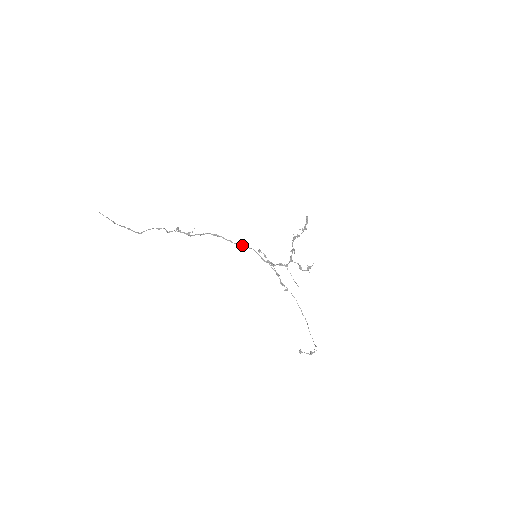
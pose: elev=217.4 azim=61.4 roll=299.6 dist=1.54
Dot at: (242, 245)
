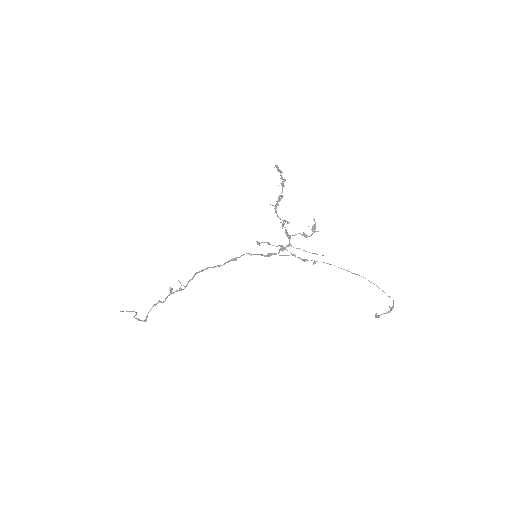
Dot at: (232, 260)
